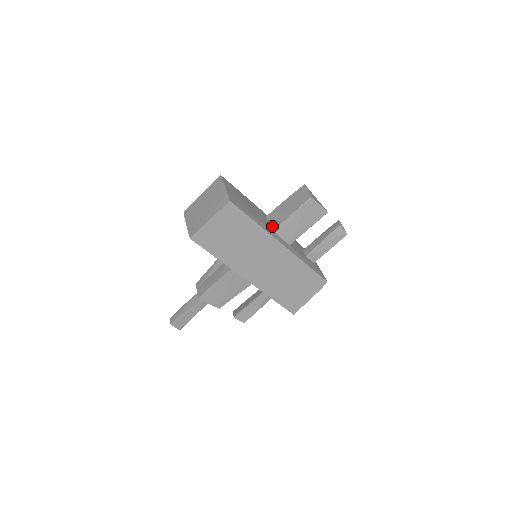
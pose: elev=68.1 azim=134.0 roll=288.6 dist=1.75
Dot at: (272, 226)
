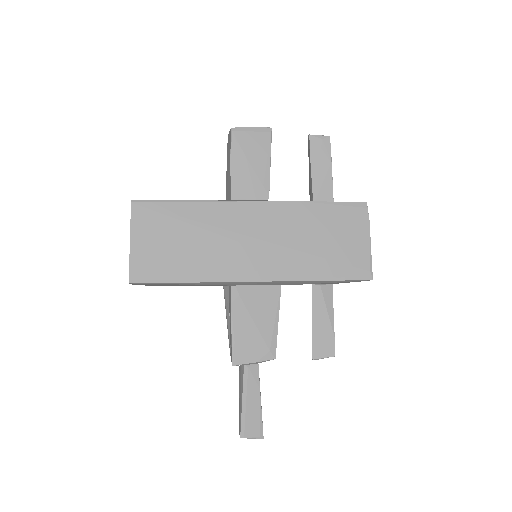
Dot at: occluded
